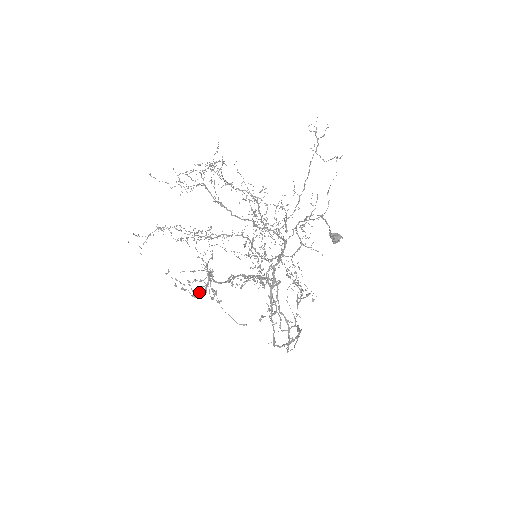
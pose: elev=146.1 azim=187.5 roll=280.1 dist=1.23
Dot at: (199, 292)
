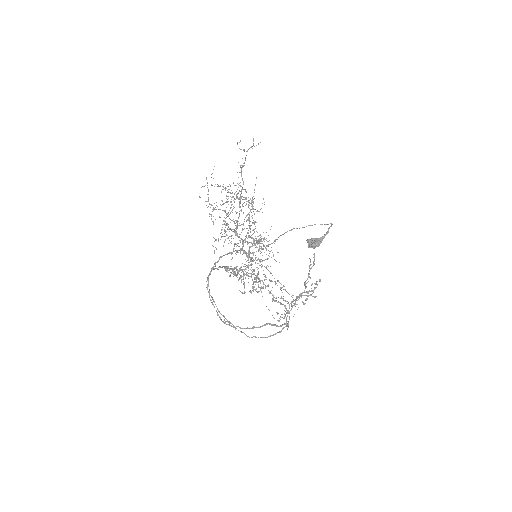
Dot at: (252, 287)
